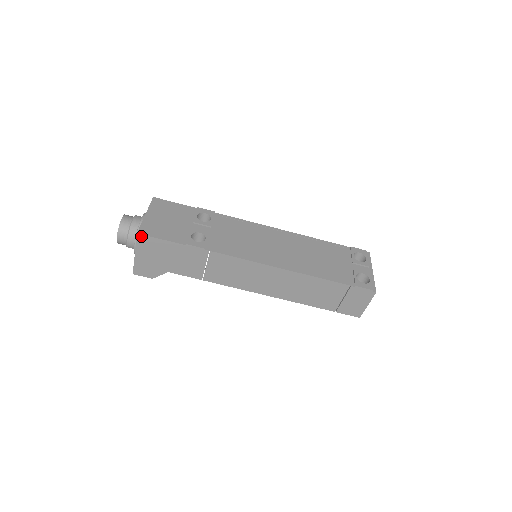
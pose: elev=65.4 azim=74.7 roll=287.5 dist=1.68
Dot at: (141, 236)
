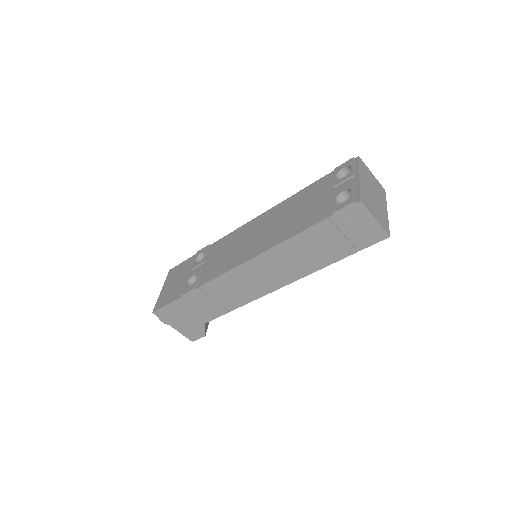
Dot at: (157, 313)
